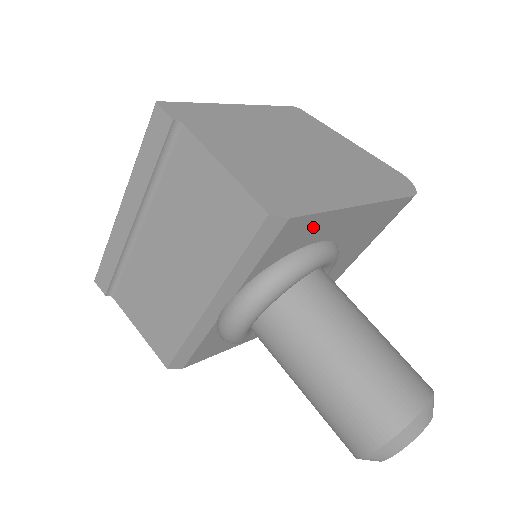
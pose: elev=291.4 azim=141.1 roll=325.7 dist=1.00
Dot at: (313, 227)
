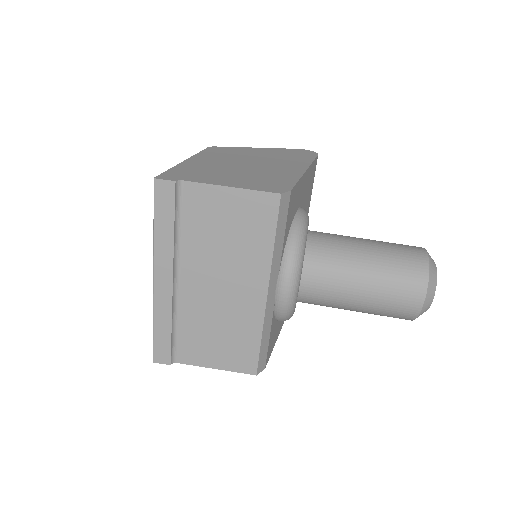
Dot at: (296, 196)
